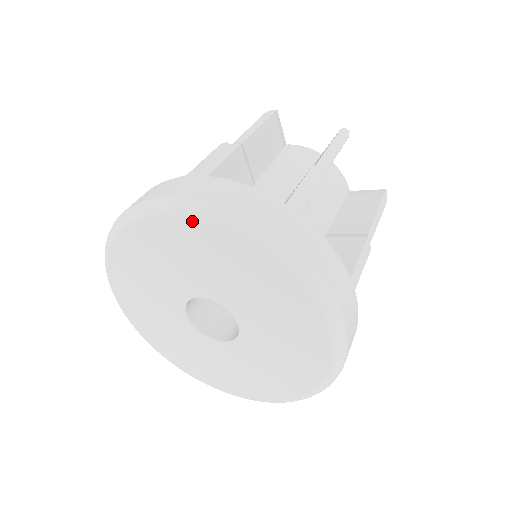
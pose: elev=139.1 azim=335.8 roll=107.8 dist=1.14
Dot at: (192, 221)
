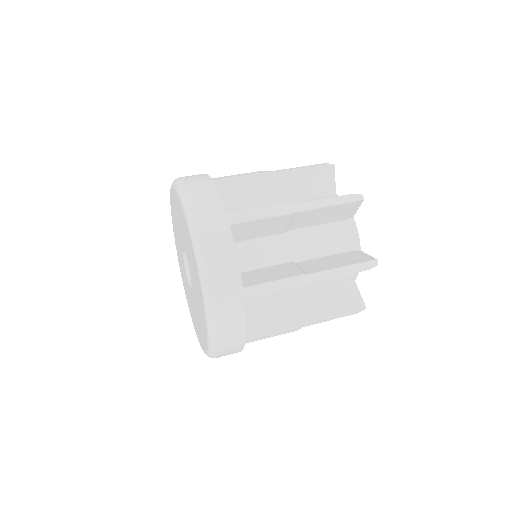
Dot at: (193, 249)
